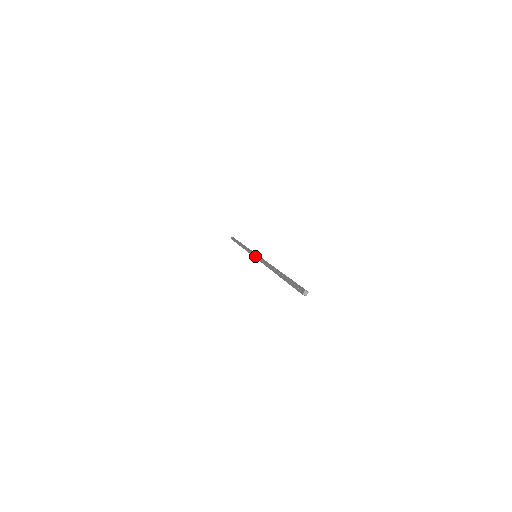
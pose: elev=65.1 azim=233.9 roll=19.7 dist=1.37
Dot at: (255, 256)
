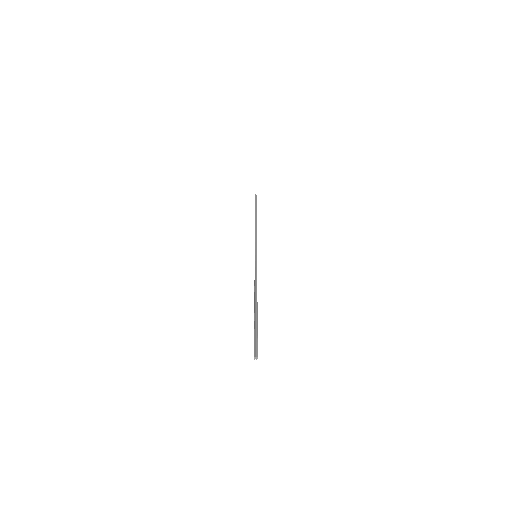
Dot at: occluded
